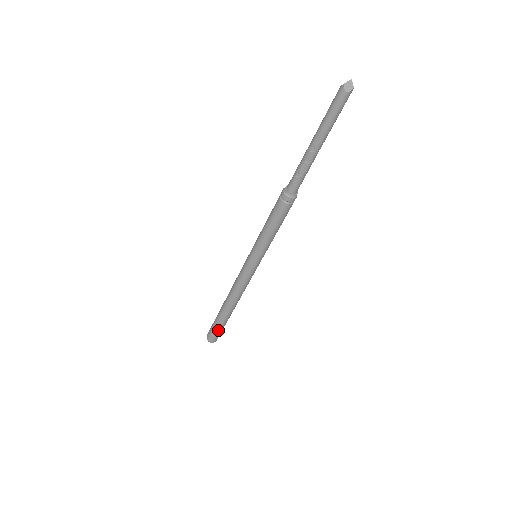
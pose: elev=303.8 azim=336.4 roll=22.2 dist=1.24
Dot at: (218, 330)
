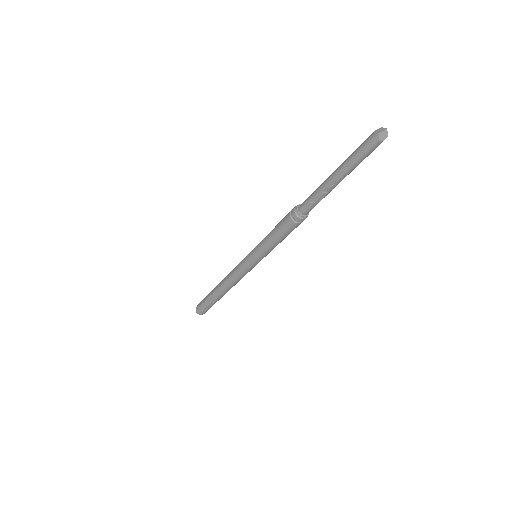
Dot at: (209, 307)
